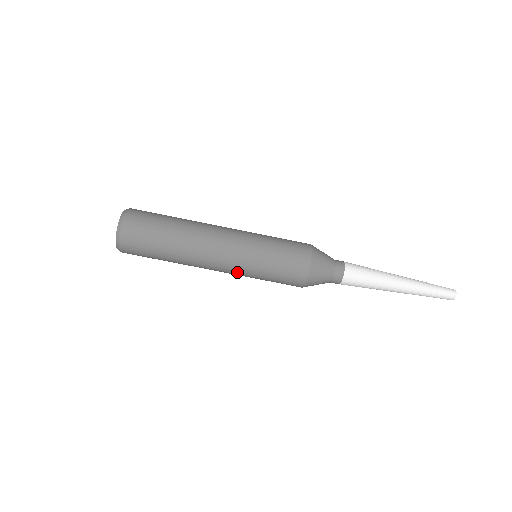
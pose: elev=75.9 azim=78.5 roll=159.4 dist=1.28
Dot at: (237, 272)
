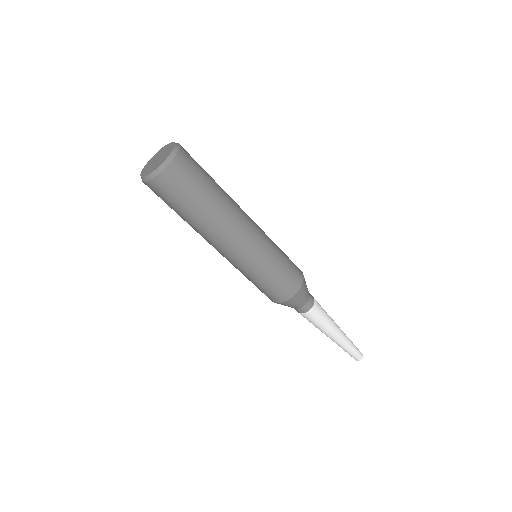
Dot at: (234, 264)
